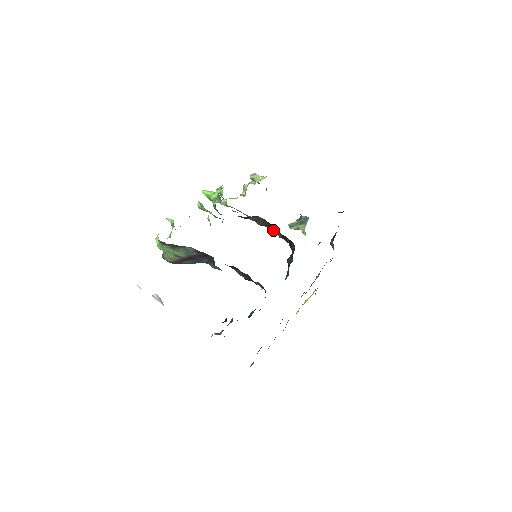
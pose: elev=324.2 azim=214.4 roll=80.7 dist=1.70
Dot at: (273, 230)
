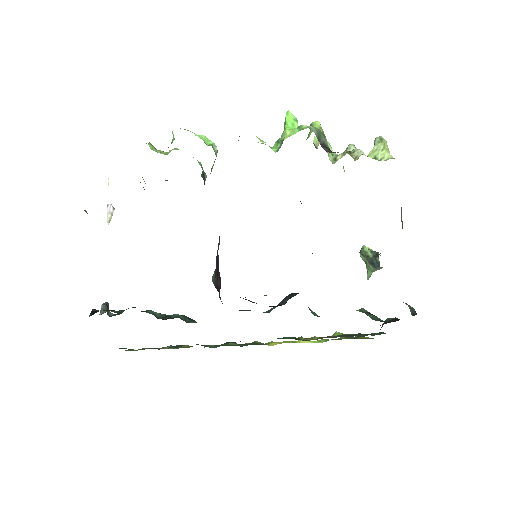
Dot at: occluded
